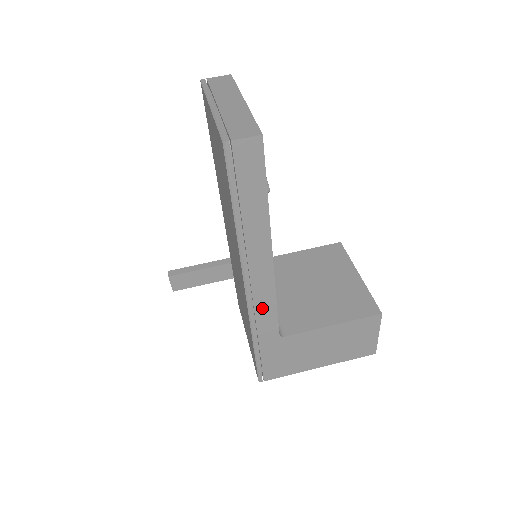
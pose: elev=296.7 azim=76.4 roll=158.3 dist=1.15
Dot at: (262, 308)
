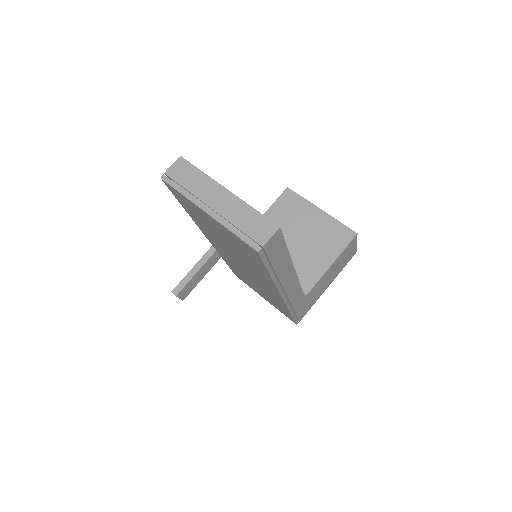
Dot at: (293, 295)
